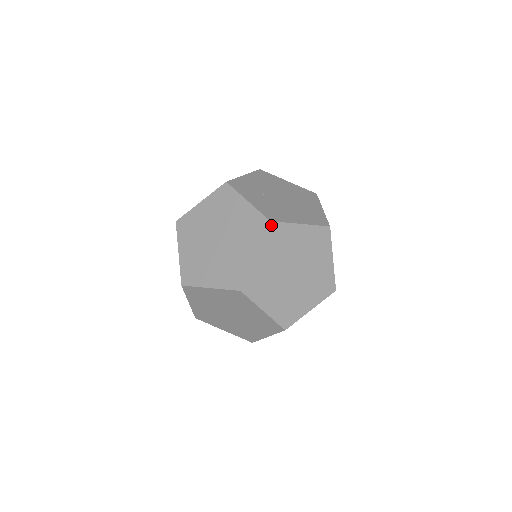
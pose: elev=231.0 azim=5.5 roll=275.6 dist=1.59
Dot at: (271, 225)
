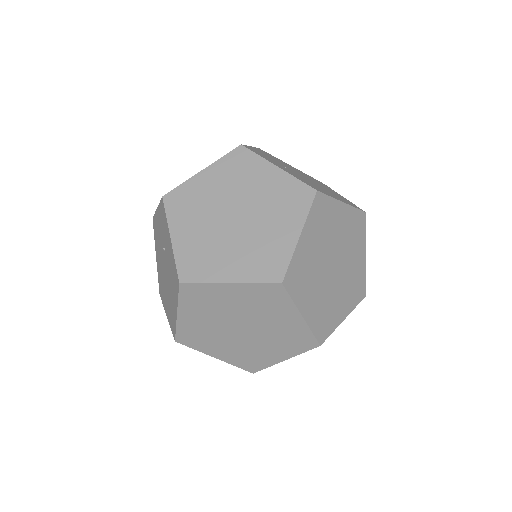
Dot at: (317, 196)
